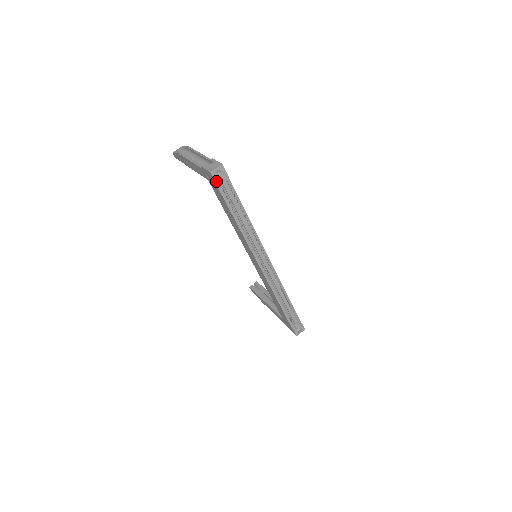
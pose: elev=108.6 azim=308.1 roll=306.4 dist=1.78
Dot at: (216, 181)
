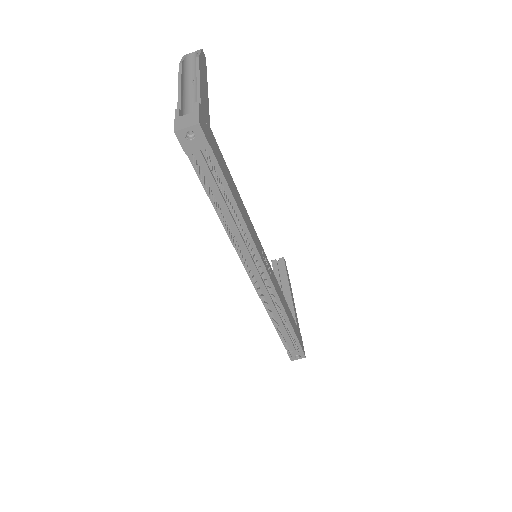
Dot at: (185, 148)
